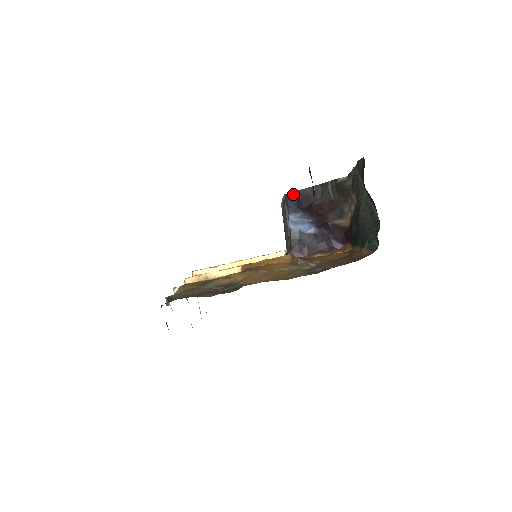
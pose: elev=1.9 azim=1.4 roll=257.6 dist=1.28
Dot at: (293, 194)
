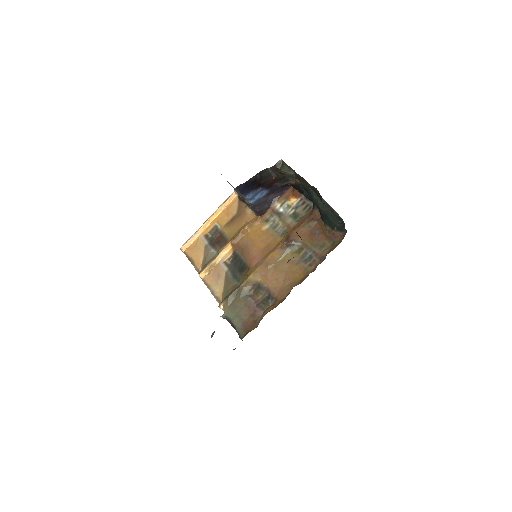
Dot at: (242, 185)
